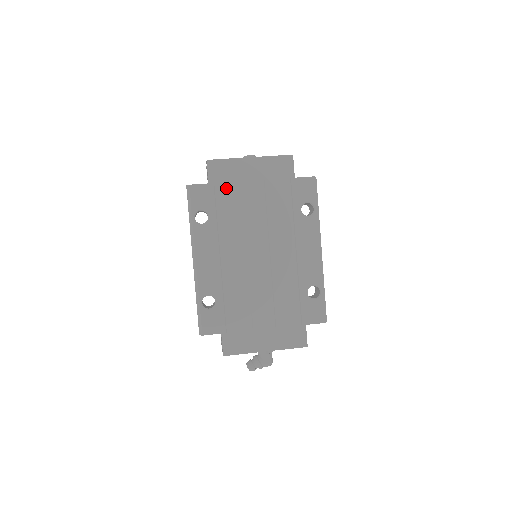
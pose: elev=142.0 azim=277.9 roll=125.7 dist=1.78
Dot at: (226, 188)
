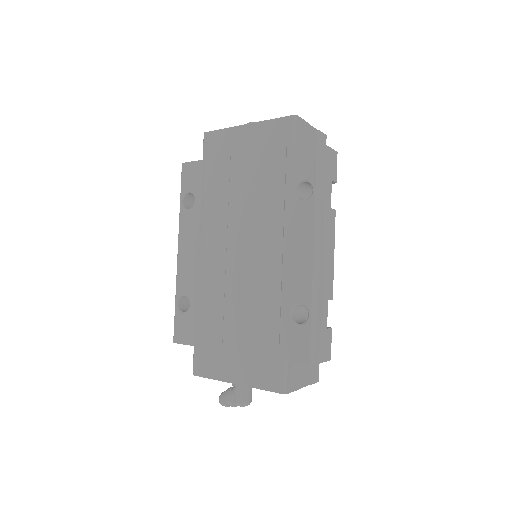
Dot at: (215, 165)
